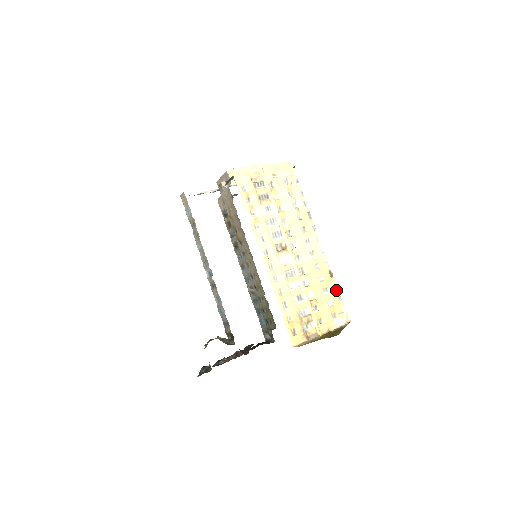
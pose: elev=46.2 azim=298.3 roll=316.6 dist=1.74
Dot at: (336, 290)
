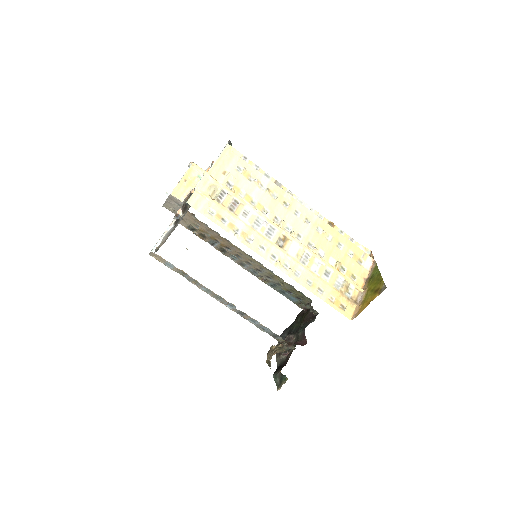
Dot at: (344, 235)
